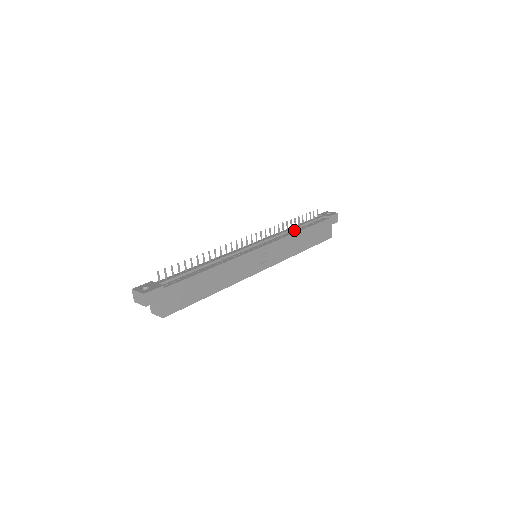
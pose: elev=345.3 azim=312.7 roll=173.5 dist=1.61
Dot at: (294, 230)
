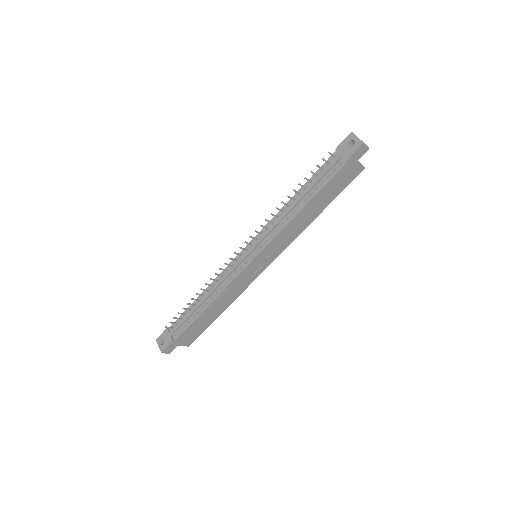
Dot at: (294, 208)
